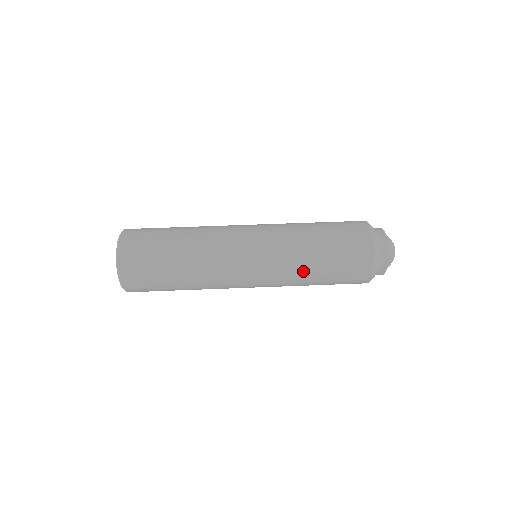
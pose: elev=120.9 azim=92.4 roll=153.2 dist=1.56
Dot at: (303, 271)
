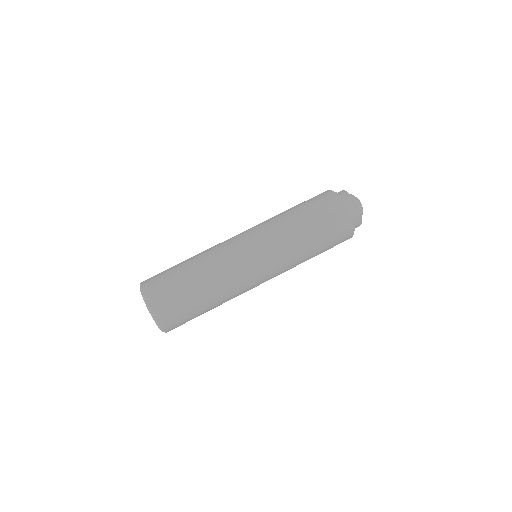
Dot at: (301, 255)
